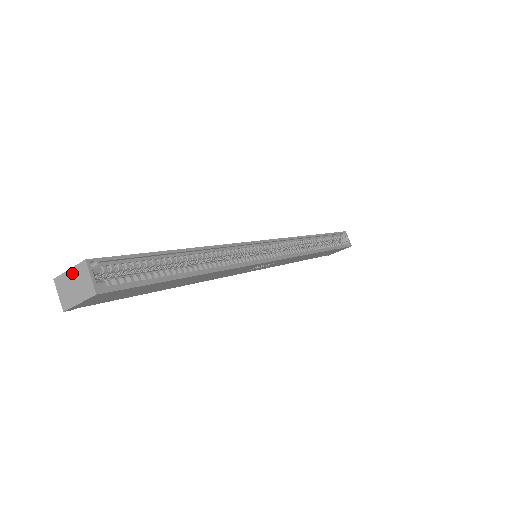
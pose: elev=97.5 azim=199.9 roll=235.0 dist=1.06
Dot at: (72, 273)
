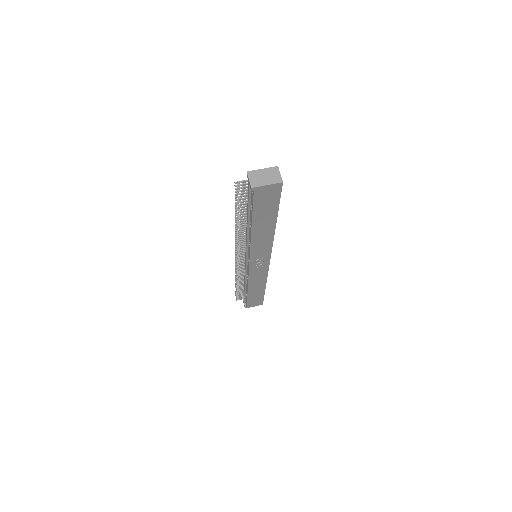
Dot at: (265, 171)
